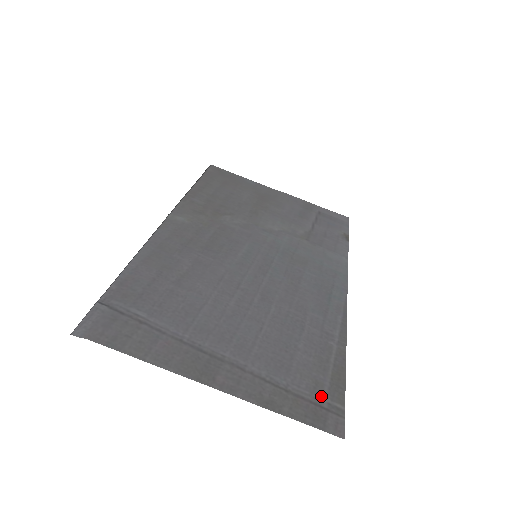
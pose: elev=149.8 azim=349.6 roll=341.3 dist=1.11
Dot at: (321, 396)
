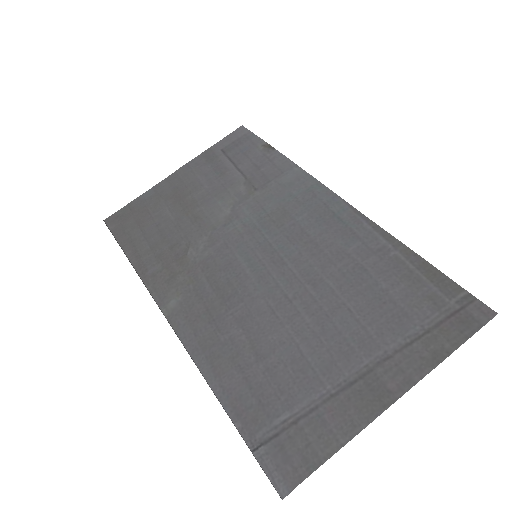
Dot at: (446, 304)
